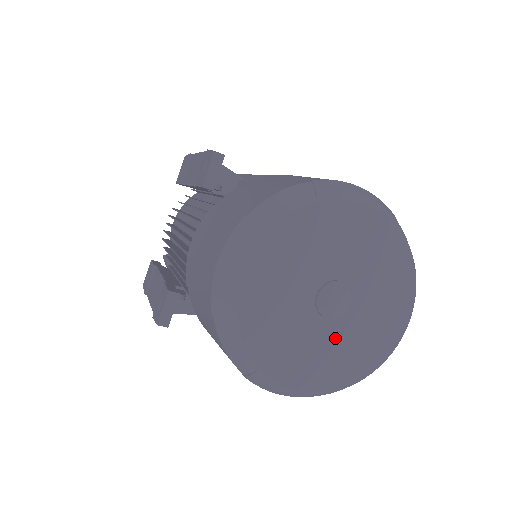
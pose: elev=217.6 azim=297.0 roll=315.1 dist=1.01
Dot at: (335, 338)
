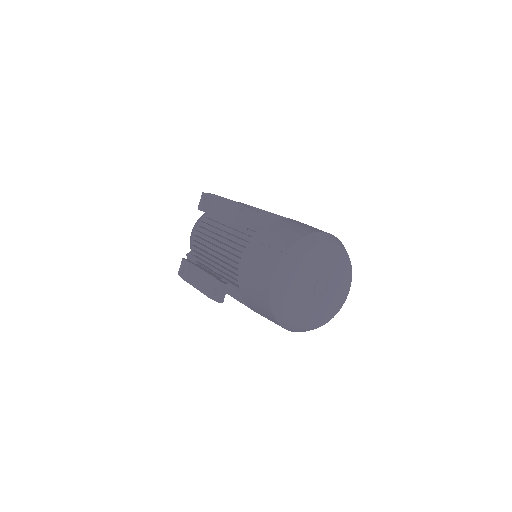
Dot at: (320, 304)
